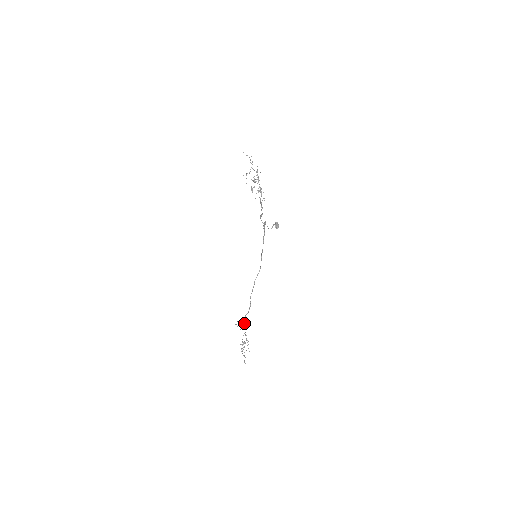
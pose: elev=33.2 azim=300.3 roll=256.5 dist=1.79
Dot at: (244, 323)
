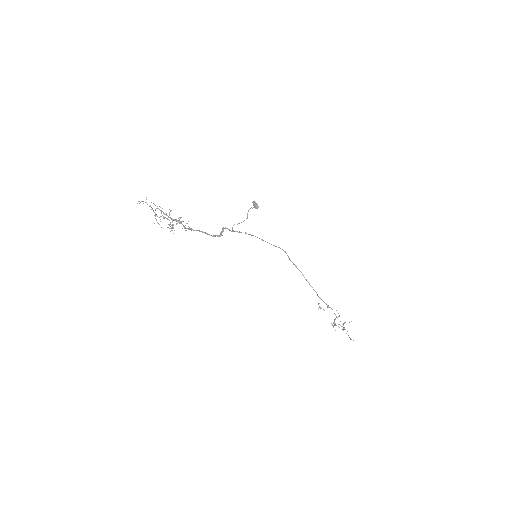
Dot at: occluded
